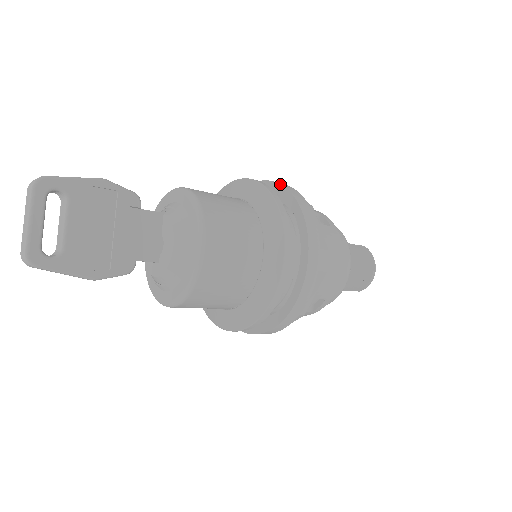
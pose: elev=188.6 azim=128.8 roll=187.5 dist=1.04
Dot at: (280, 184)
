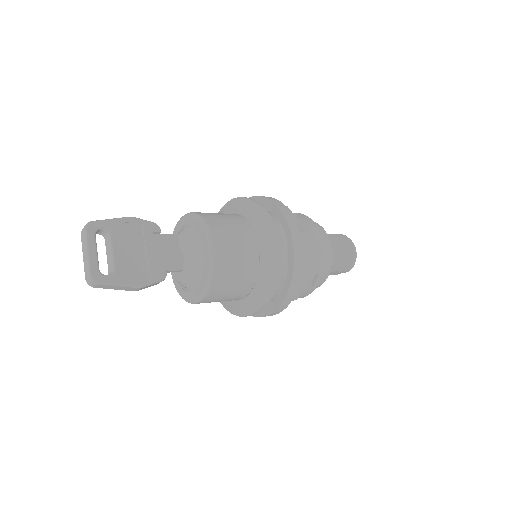
Dot at: (258, 196)
